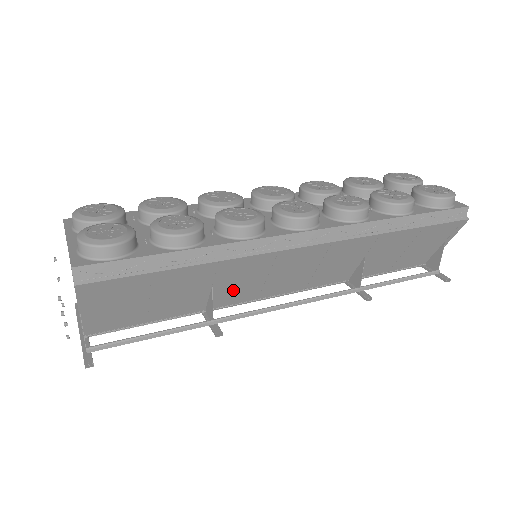
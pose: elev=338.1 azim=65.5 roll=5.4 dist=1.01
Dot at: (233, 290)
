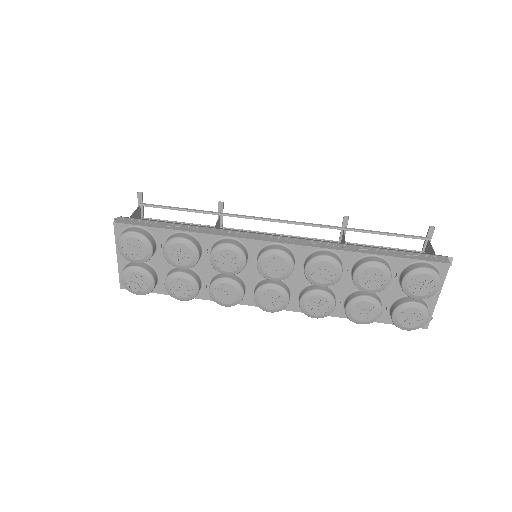
Dot at: occluded
